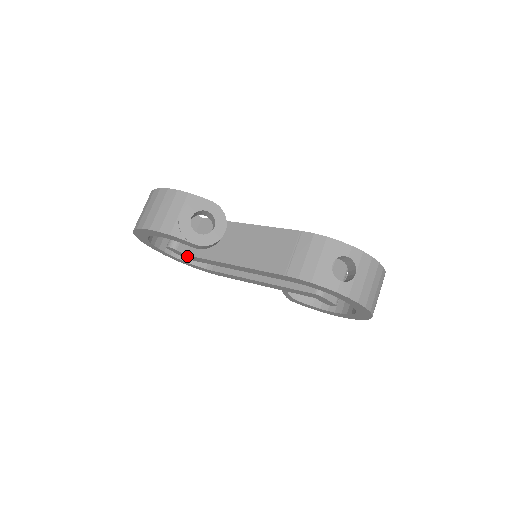
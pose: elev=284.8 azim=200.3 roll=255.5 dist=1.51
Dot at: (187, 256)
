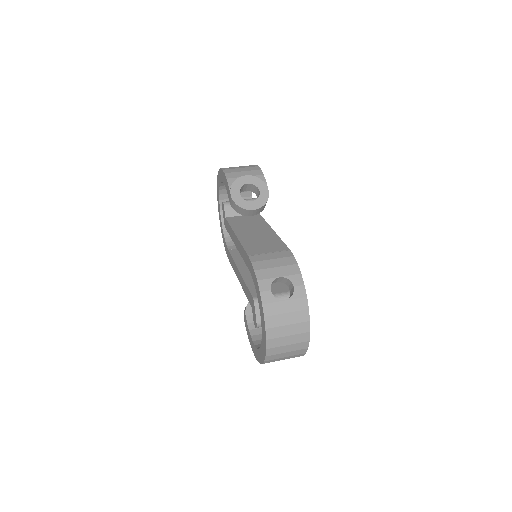
Dot at: (225, 220)
